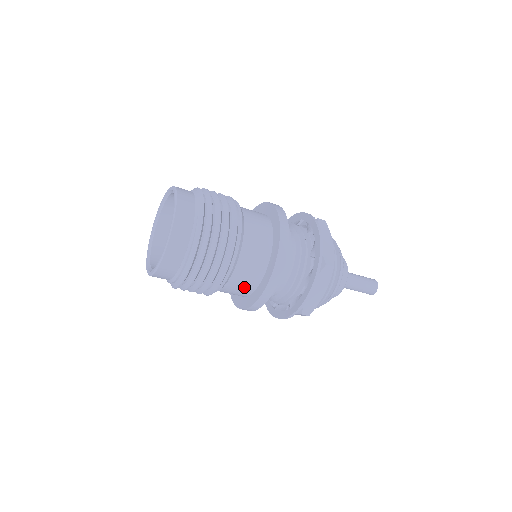
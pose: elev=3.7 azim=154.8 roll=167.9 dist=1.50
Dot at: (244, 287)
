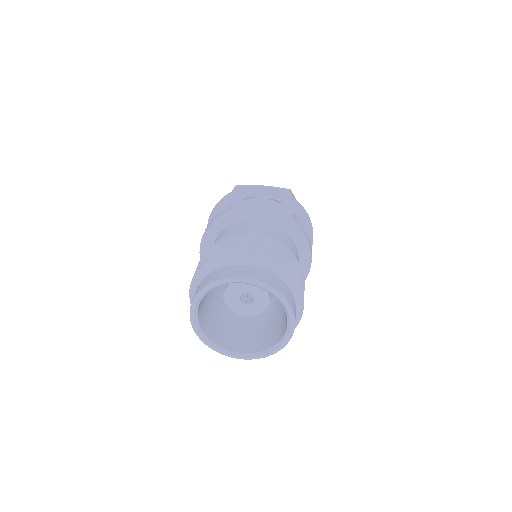
Dot at: occluded
